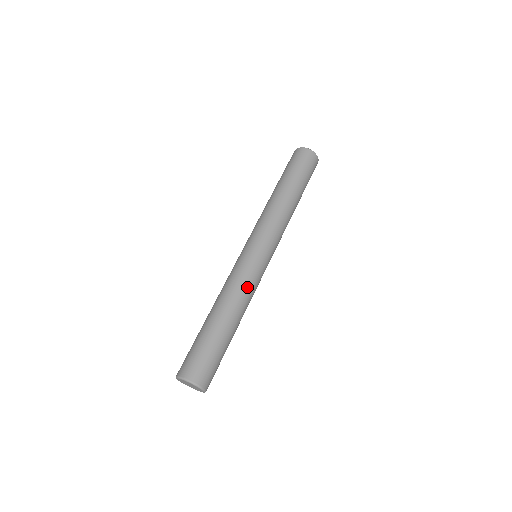
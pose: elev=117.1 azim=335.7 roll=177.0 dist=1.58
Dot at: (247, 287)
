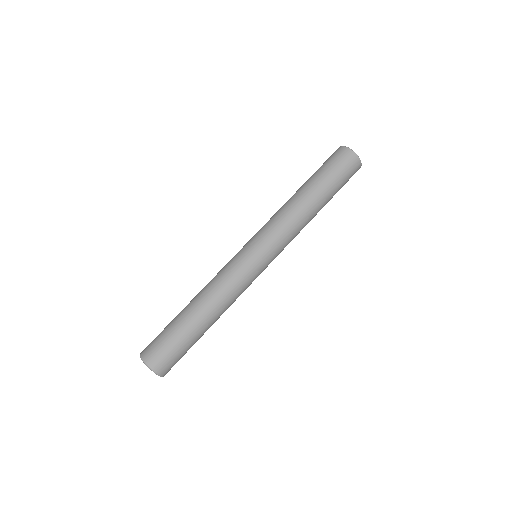
Dot at: (224, 281)
